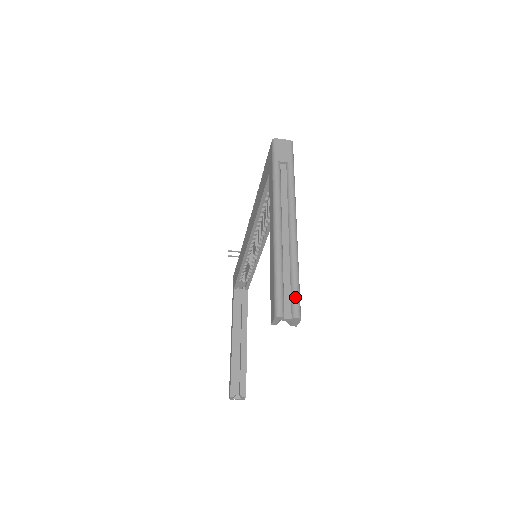
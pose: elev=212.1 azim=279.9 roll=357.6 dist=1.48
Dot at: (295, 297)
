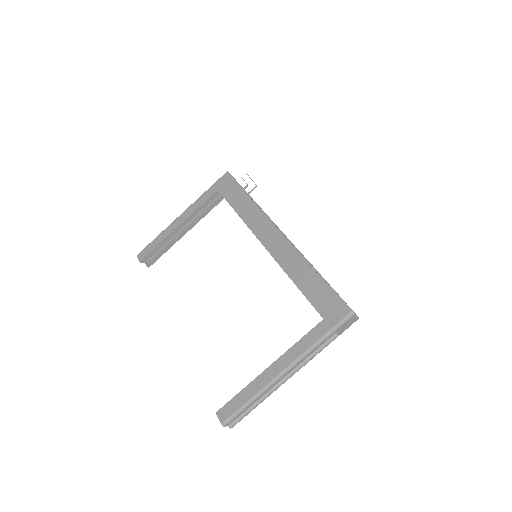
Dot at: (242, 418)
